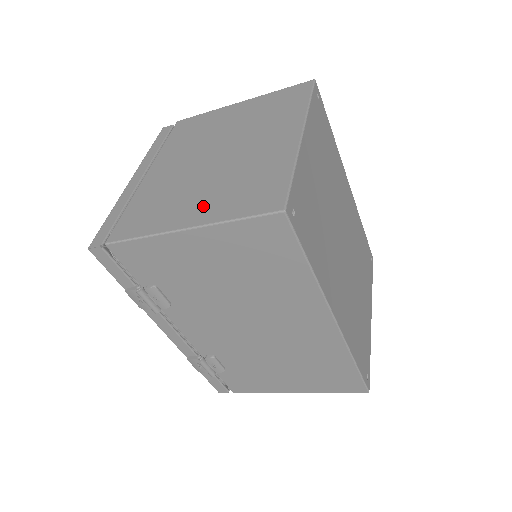
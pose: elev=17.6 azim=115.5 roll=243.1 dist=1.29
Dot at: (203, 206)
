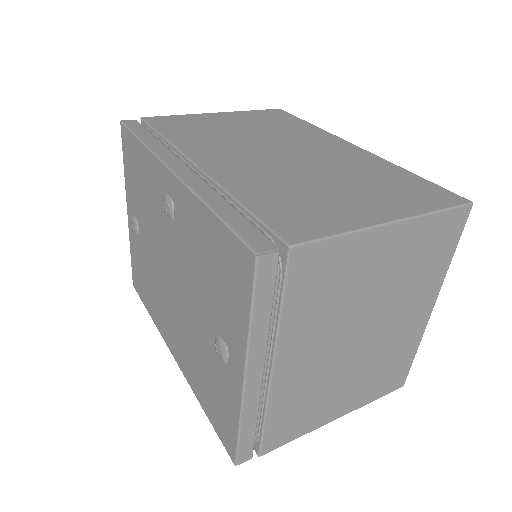
Dot at: (351, 397)
